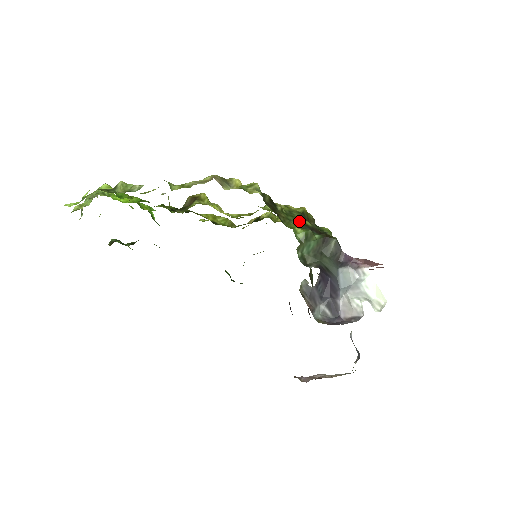
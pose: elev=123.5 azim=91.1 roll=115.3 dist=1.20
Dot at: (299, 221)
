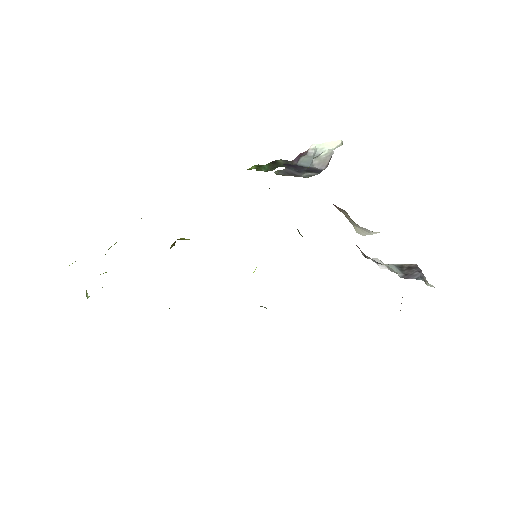
Dot at: occluded
